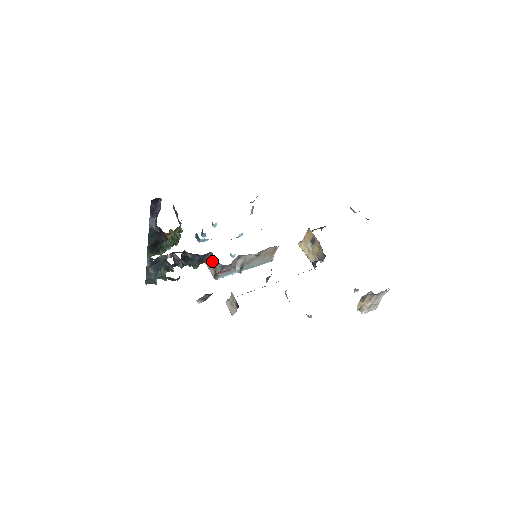
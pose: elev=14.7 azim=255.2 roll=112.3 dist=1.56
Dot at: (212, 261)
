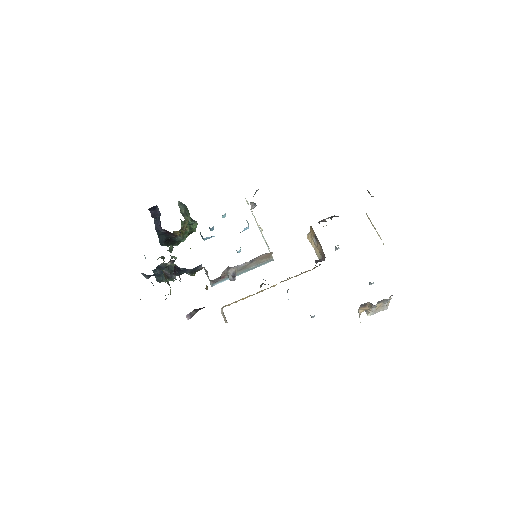
Dot at: (206, 270)
